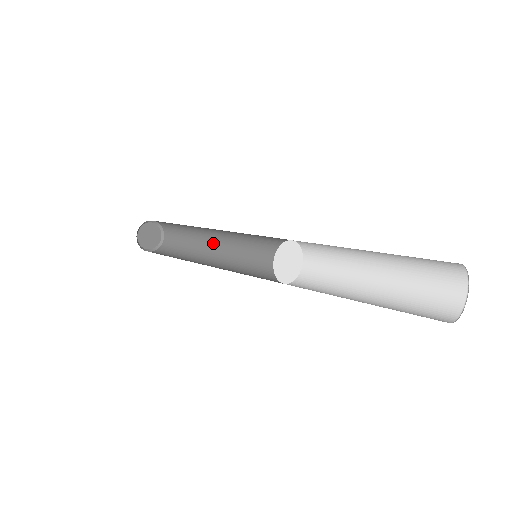
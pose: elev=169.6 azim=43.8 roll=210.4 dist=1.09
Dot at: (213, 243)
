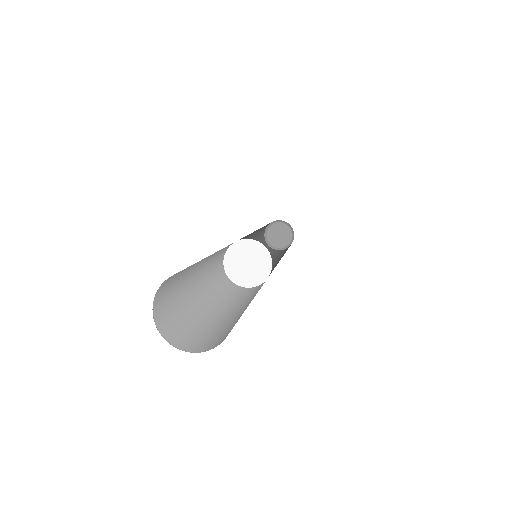
Dot at: occluded
